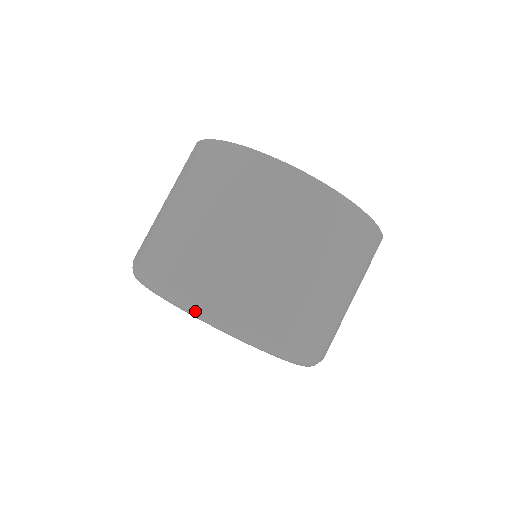
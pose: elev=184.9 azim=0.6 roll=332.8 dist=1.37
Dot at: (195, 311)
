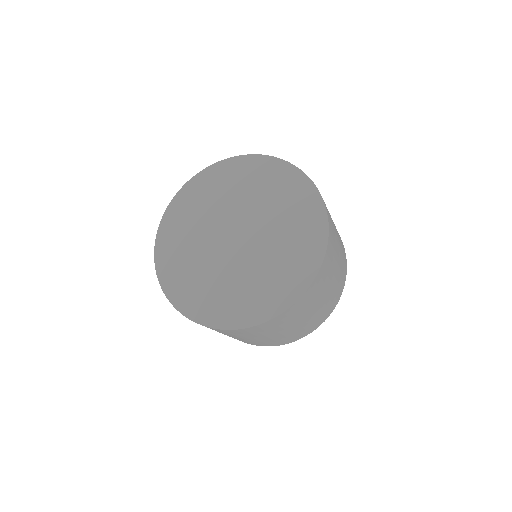
Dot at: occluded
